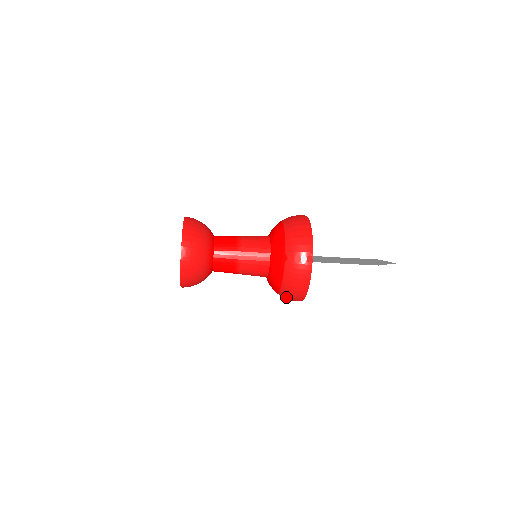
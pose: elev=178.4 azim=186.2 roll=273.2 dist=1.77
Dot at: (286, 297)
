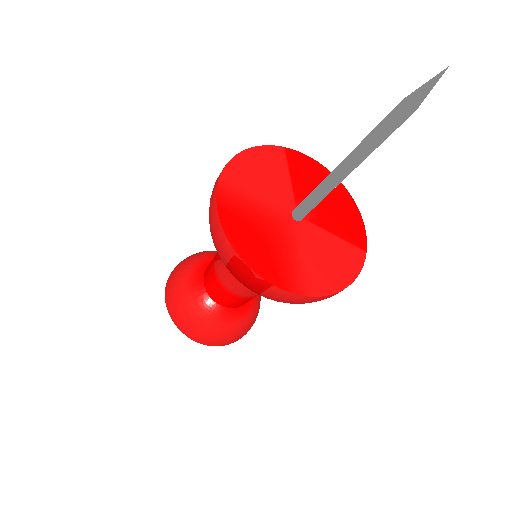
Dot at: occluded
